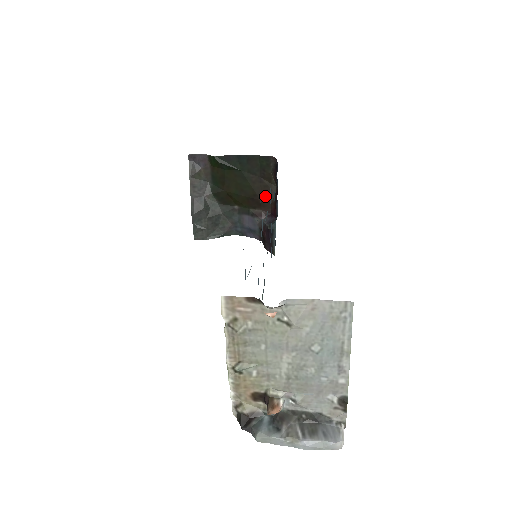
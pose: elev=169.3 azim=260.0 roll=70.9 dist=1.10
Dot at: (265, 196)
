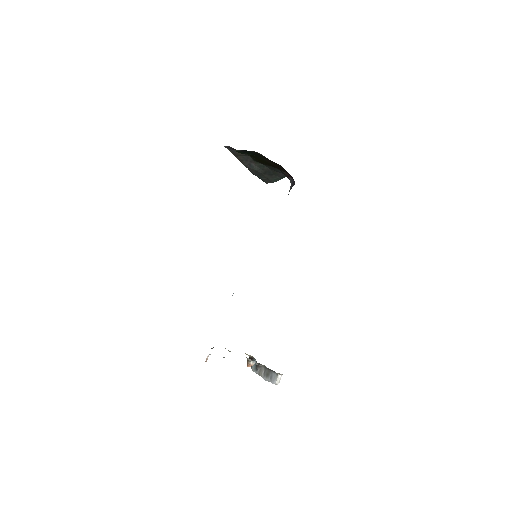
Dot at: (280, 168)
